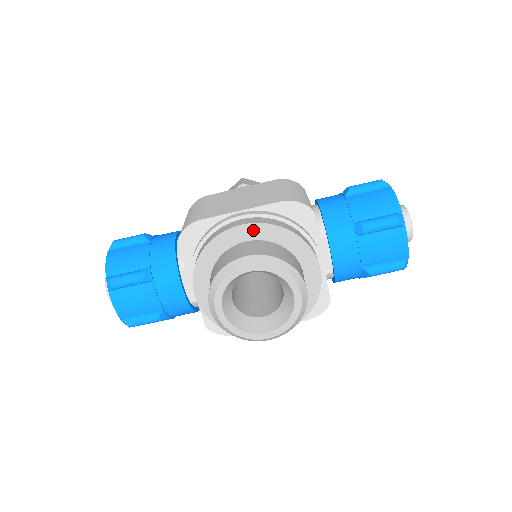
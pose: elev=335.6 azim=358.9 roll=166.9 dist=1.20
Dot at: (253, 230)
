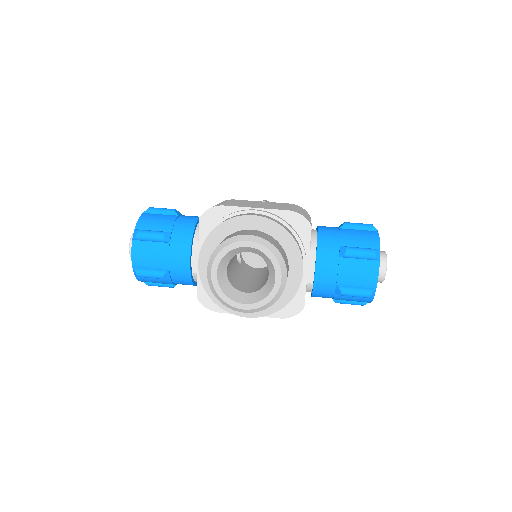
Dot at: (260, 222)
